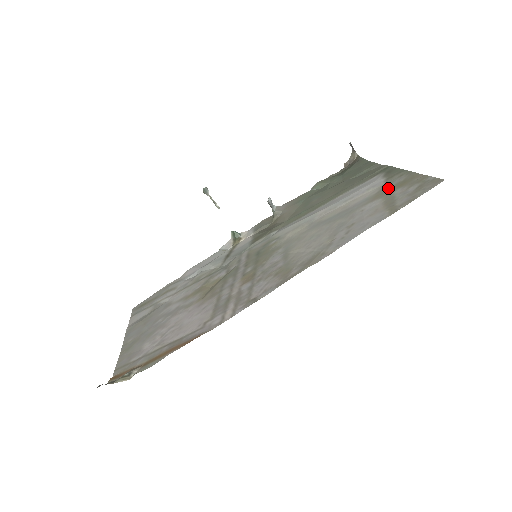
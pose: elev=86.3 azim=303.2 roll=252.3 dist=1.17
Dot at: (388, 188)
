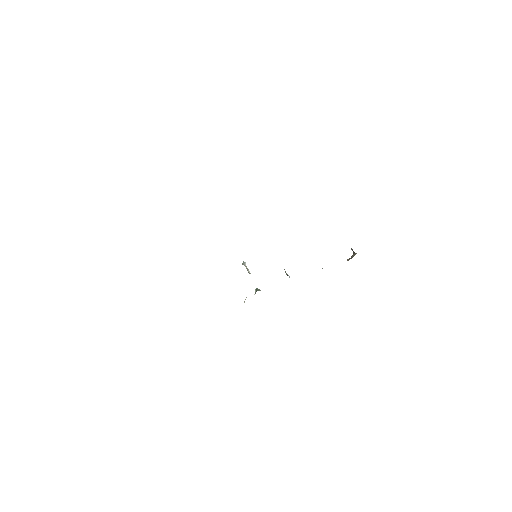
Dot at: occluded
